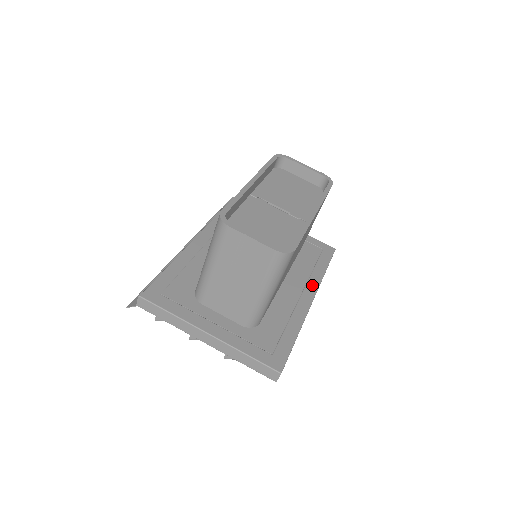
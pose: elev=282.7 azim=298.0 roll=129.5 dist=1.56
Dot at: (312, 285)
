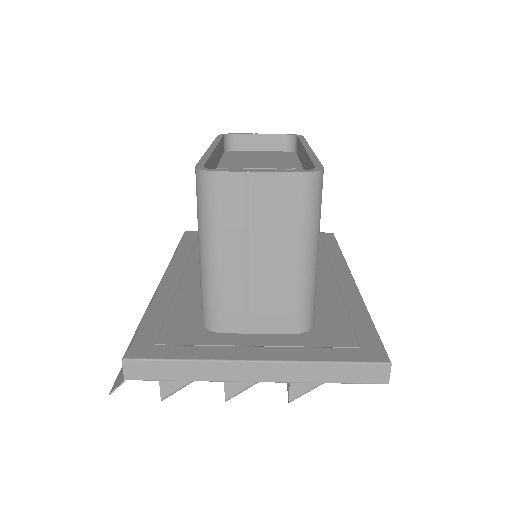
Dot at: (339, 267)
